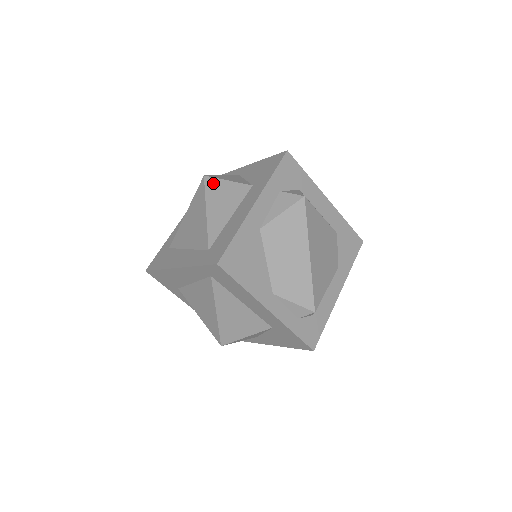
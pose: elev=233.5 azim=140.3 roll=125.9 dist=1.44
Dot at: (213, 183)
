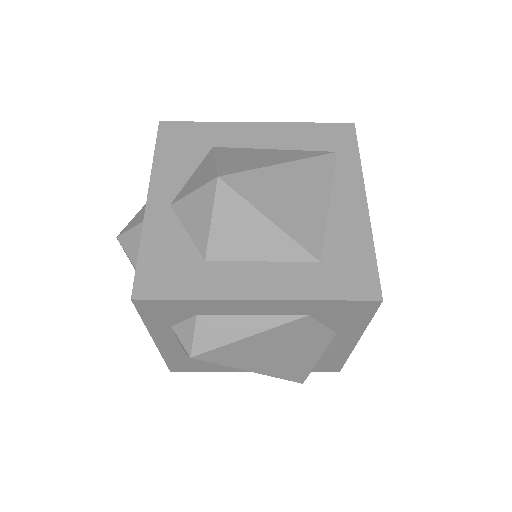
Dot at: occluded
